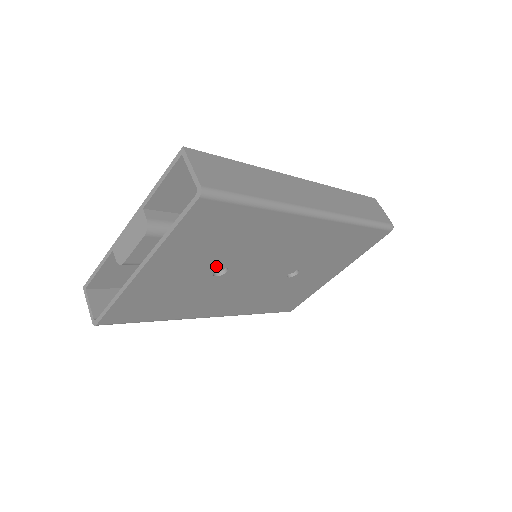
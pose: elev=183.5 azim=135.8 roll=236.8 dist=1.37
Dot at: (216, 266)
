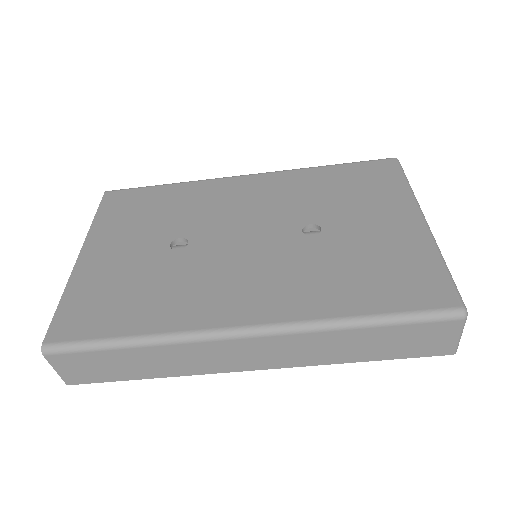
Dot at: (167, 239)
